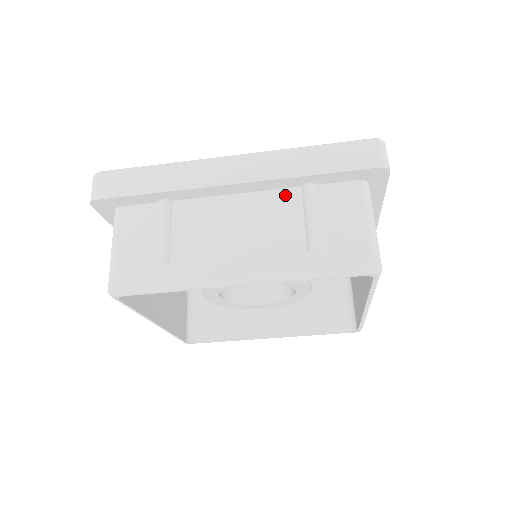
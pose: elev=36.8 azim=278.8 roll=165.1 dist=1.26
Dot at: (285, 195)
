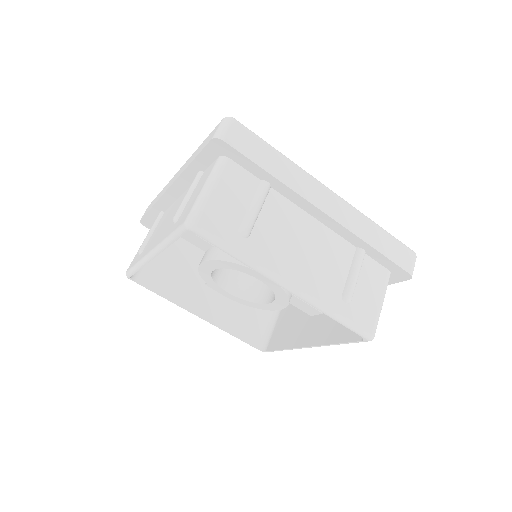
Dot at: (345, 245)
